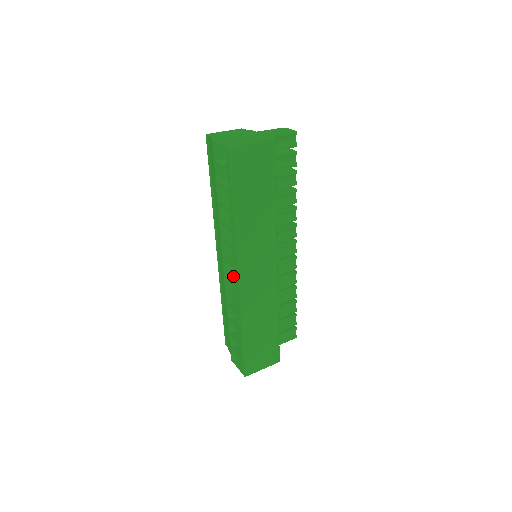
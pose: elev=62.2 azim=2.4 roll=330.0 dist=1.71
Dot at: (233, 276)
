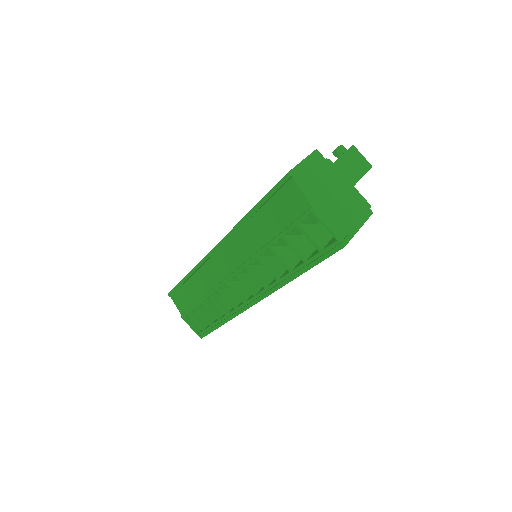
Dot at: (240, 290)
